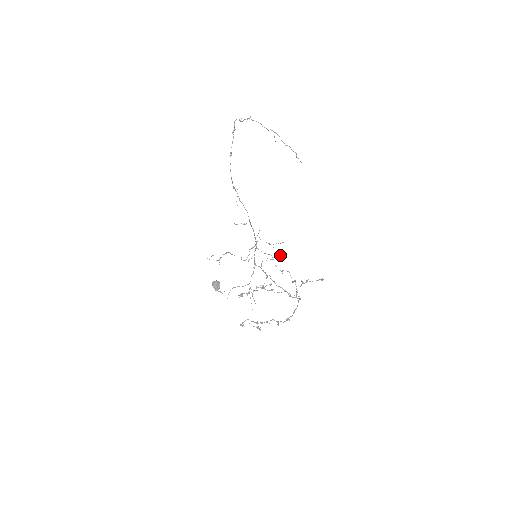
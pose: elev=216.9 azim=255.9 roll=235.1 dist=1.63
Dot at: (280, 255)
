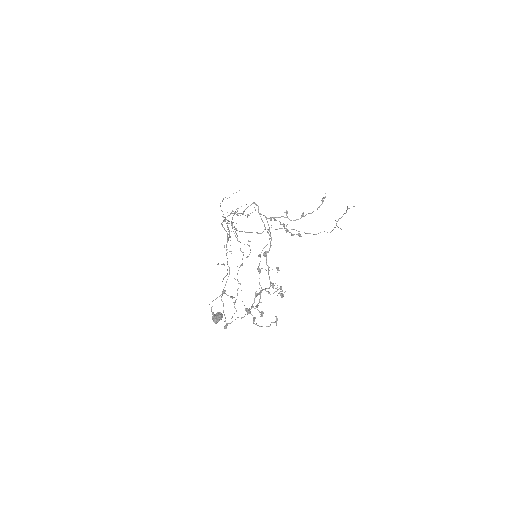
Dot at: occluded
